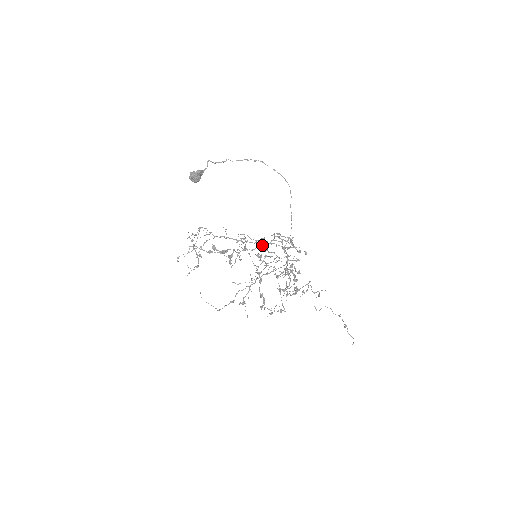
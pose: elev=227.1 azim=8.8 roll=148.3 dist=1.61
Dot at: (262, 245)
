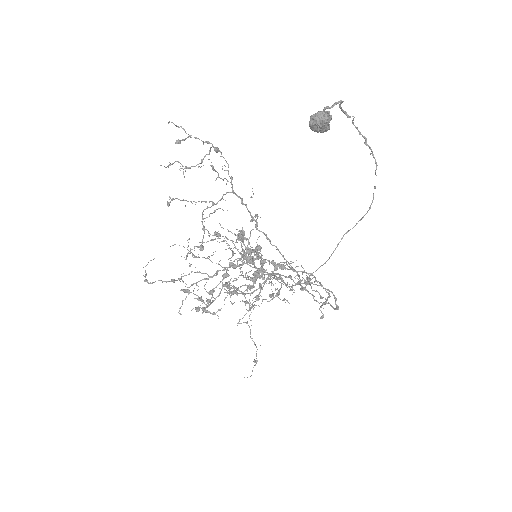
Dot at: occluded
